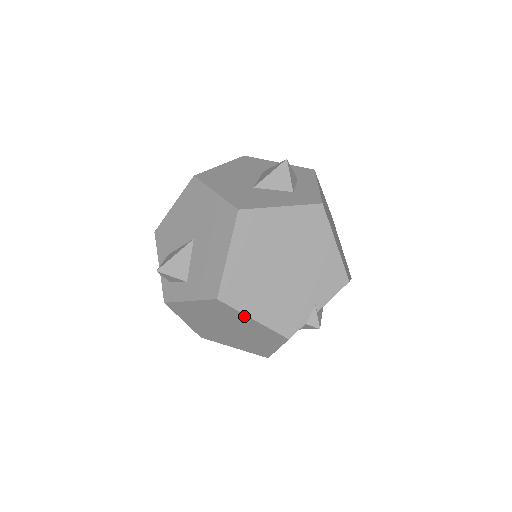
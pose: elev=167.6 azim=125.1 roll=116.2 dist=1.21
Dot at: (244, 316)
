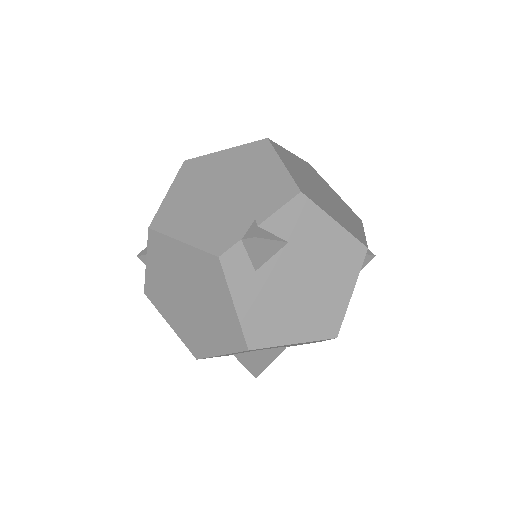
Dot at: (174, 243)
